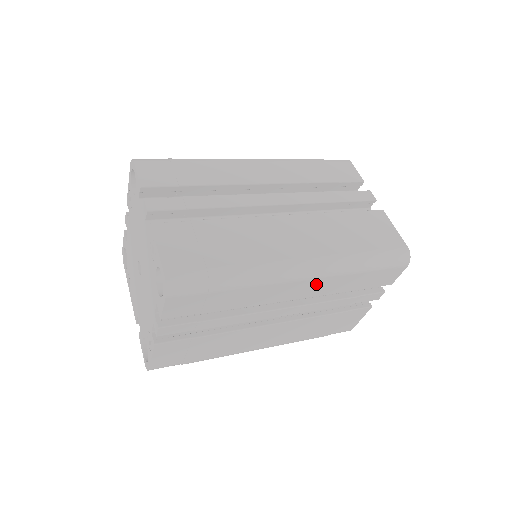
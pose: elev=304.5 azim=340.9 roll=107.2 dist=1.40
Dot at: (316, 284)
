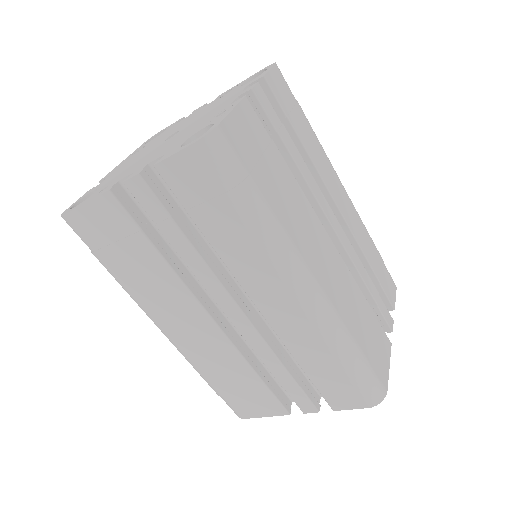
Dot at: (296, 319)
